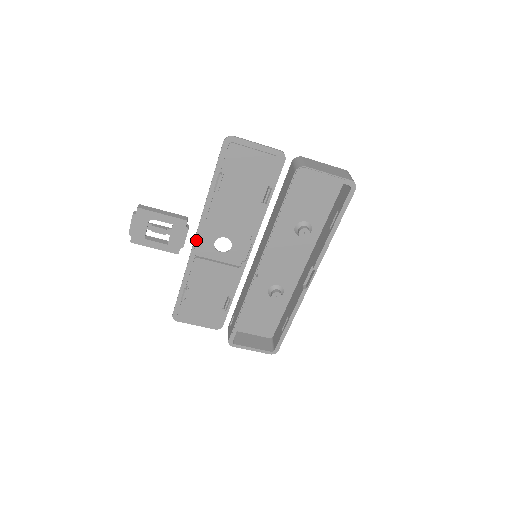
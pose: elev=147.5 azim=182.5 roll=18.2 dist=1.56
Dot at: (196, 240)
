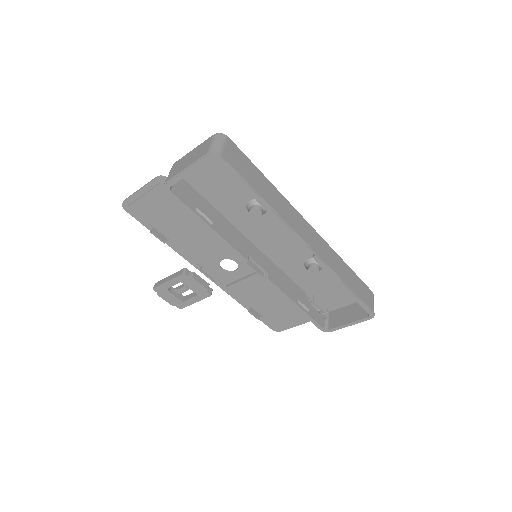
Dot at: (210, 277)
